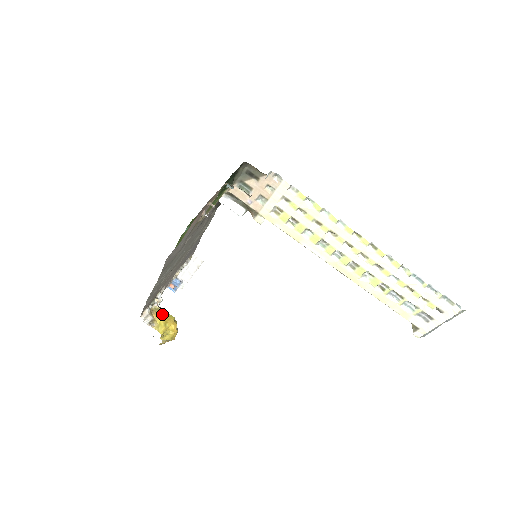
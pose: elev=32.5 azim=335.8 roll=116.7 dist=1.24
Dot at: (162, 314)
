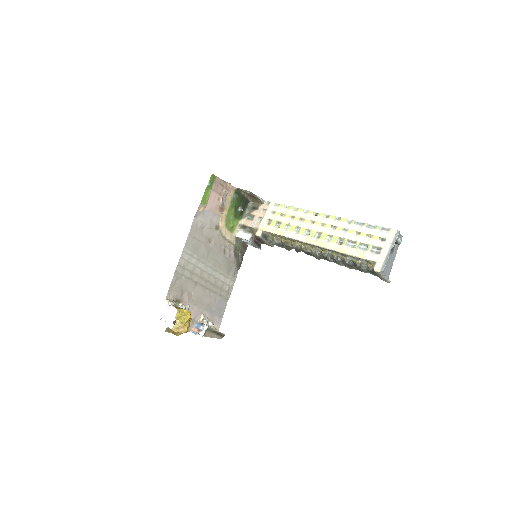
Dot at: occluded
